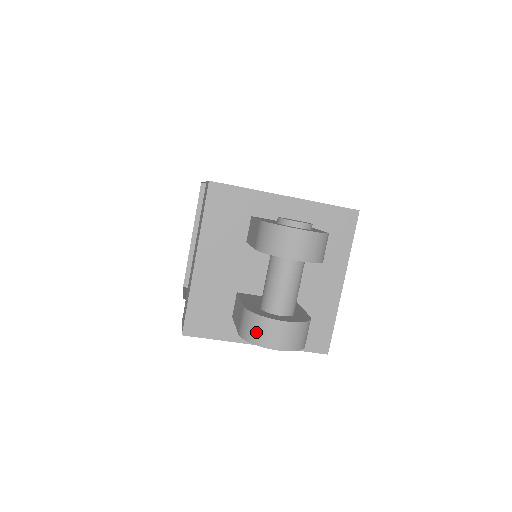
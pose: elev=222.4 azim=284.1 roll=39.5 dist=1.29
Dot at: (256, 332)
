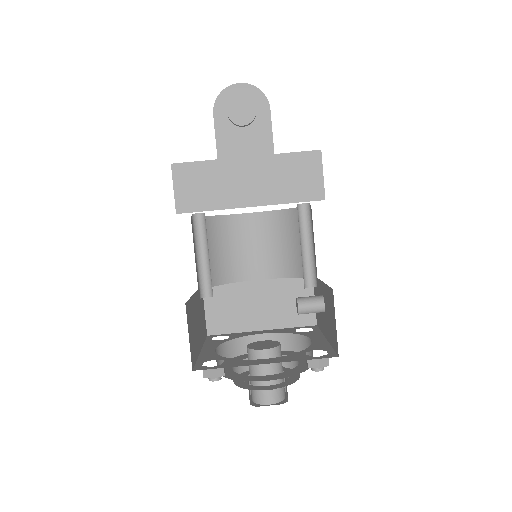
Dot at: occluded
